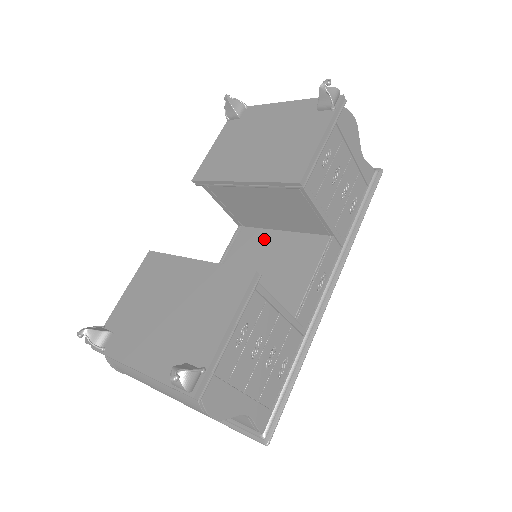
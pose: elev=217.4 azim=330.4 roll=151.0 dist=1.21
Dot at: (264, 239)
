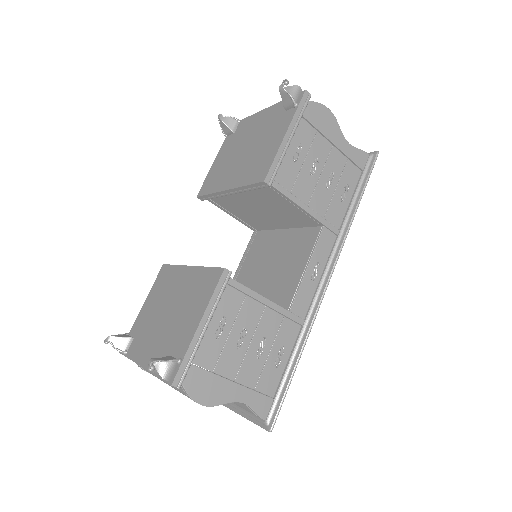
Dot at: (271, 239)
